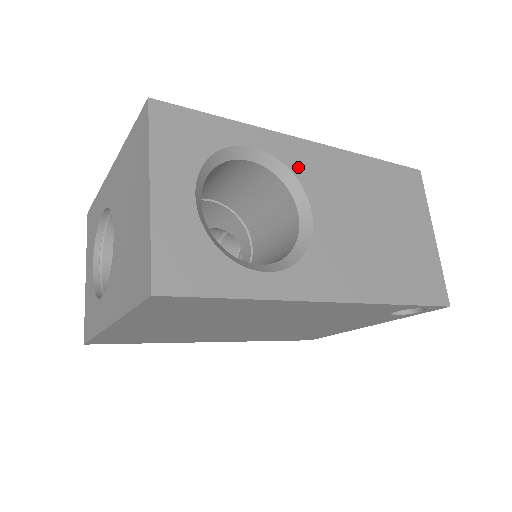
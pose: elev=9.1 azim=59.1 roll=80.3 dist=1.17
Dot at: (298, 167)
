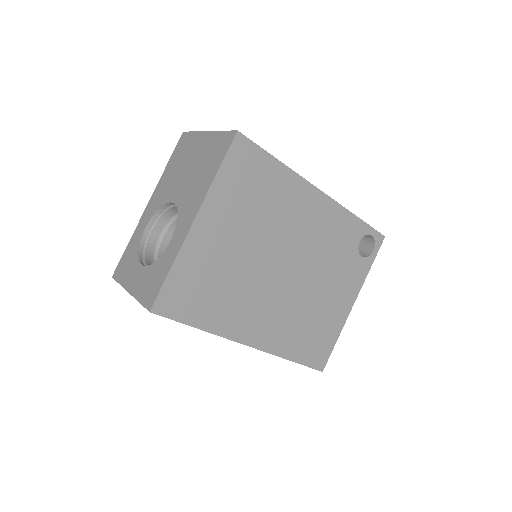
Dot at: occluded
